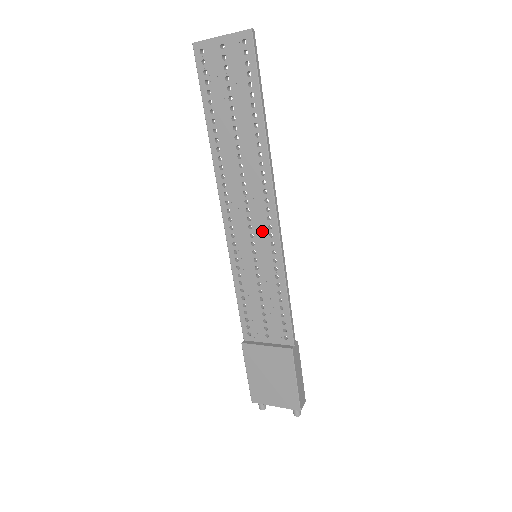
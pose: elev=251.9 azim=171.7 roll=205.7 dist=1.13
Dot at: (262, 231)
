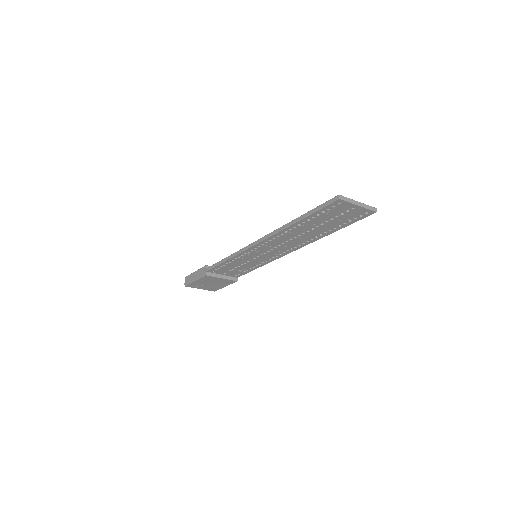
Dot at: (274, 254)
